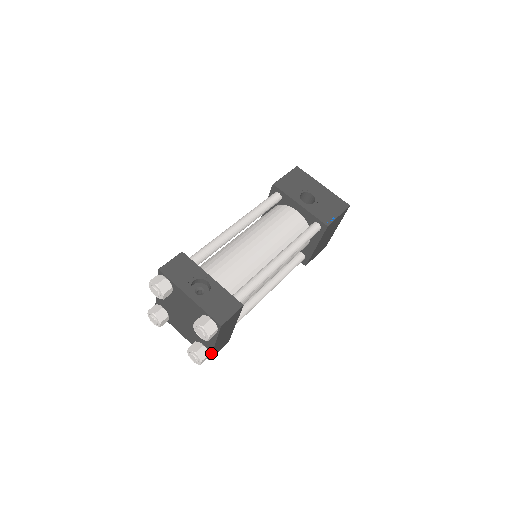
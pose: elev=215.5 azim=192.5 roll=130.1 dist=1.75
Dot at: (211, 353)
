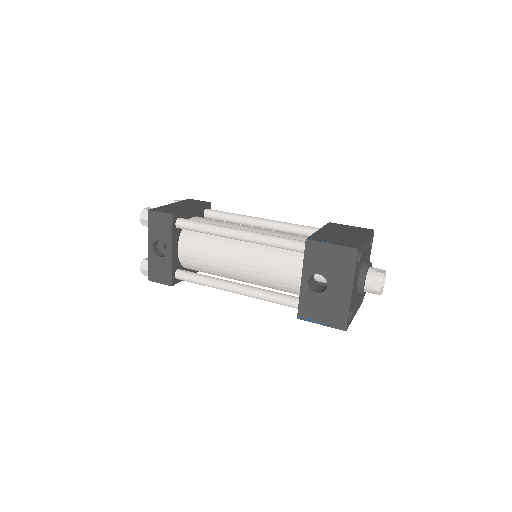
Dot at: occluded
